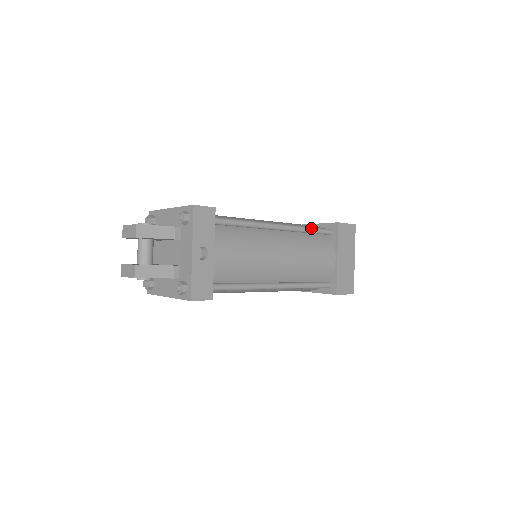
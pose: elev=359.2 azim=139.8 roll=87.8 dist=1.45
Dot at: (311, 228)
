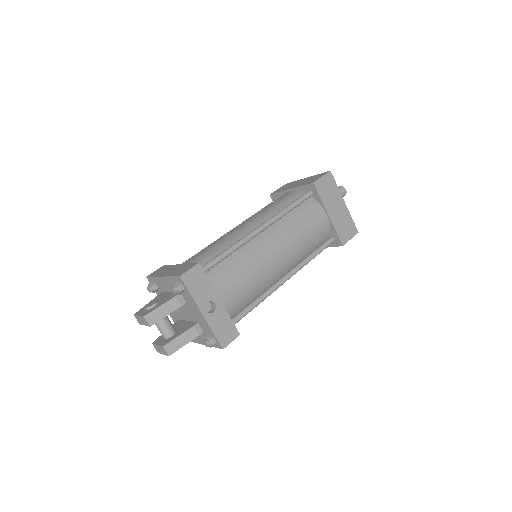
Dot at: (291, 205)
